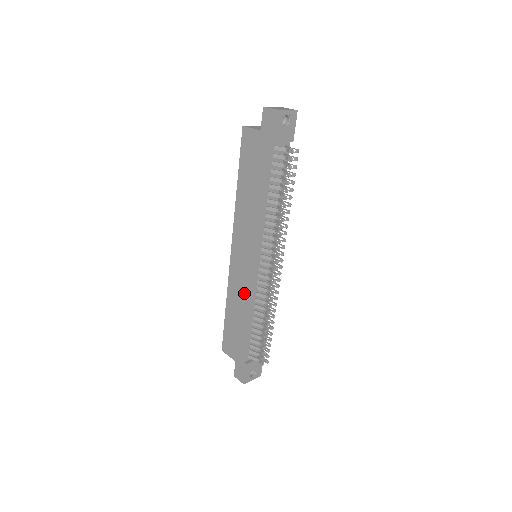
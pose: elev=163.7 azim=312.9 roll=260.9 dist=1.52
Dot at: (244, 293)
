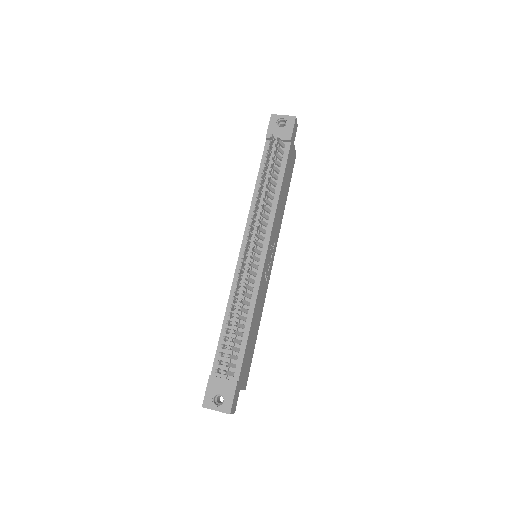
Dot at: occluded
